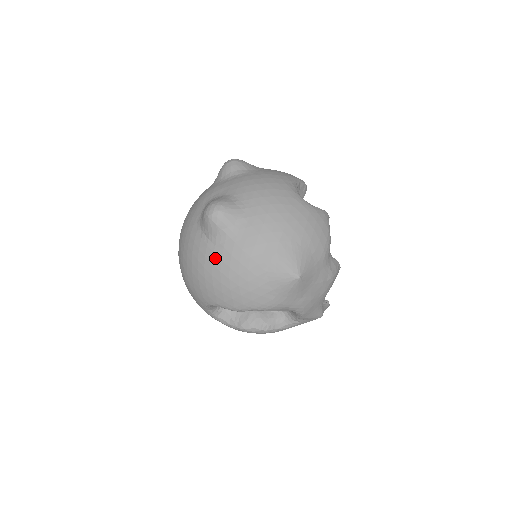
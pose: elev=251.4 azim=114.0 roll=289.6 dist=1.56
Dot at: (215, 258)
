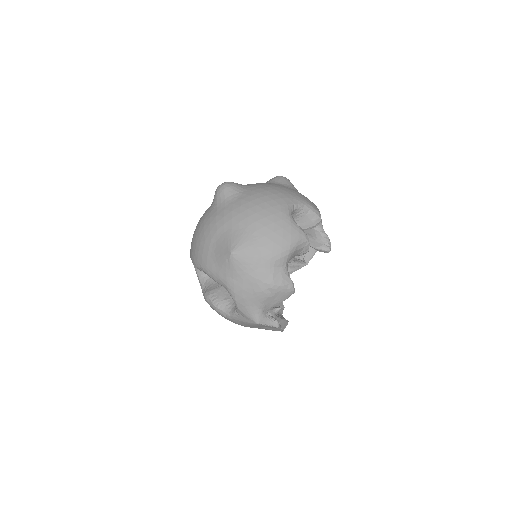
Dot at: (204, 218)
